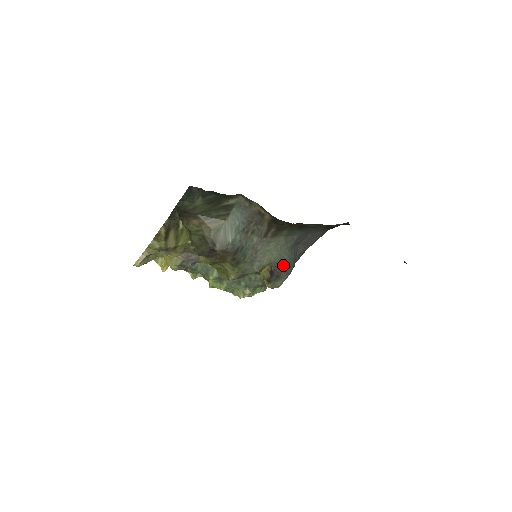
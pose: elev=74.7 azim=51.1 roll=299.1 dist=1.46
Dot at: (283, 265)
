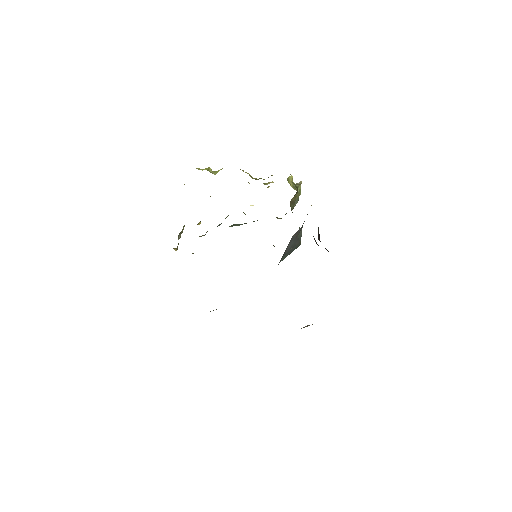
Dot at: occluded
